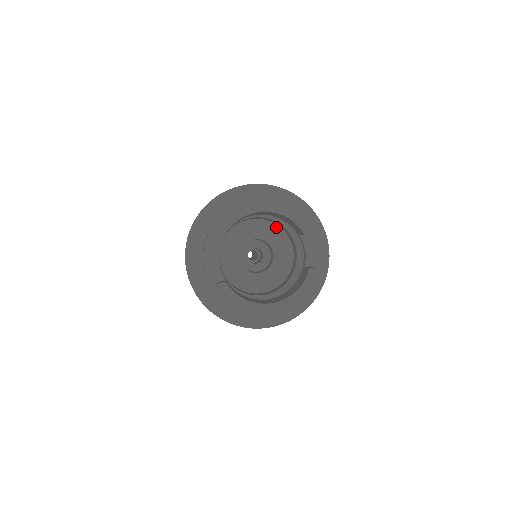
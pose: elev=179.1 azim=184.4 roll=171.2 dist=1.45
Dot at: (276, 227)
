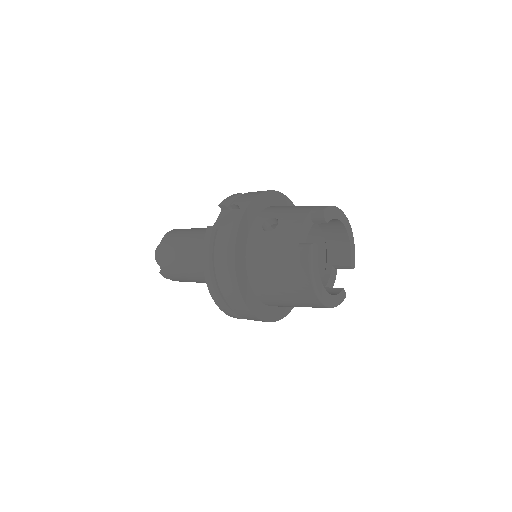
Dot at: occluded
